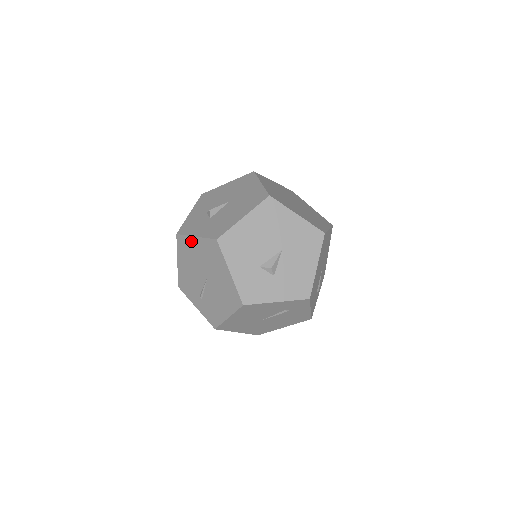
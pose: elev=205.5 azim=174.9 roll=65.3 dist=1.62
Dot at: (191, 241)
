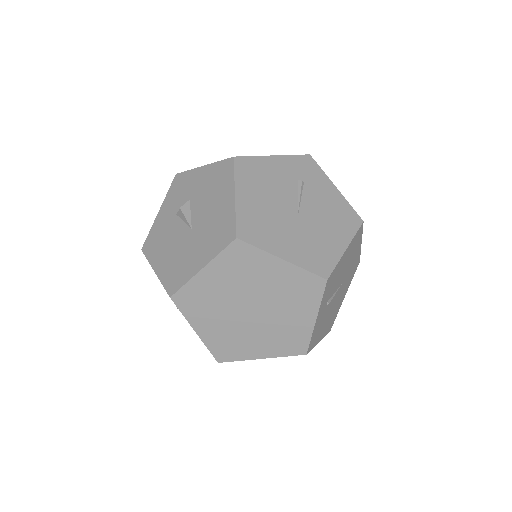
Dot at: occluded
